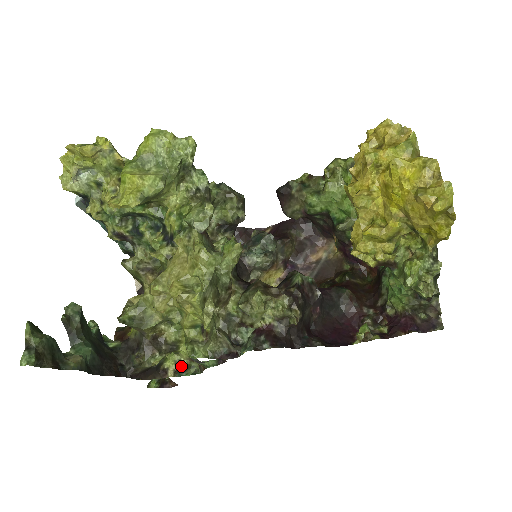
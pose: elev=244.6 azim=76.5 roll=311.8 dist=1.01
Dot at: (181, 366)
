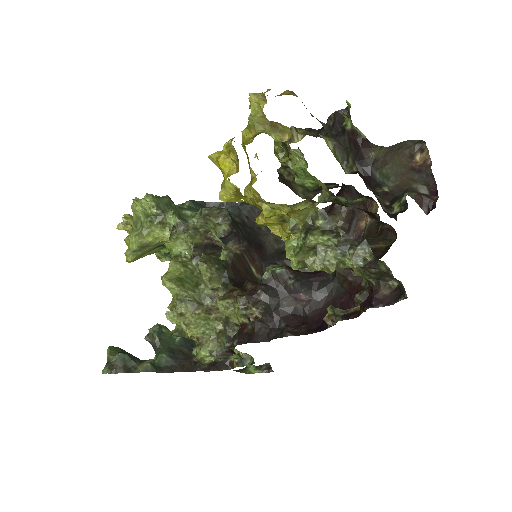
Dot at: occluded
